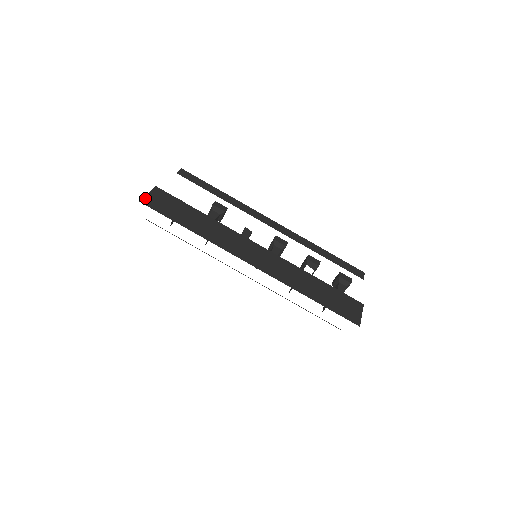
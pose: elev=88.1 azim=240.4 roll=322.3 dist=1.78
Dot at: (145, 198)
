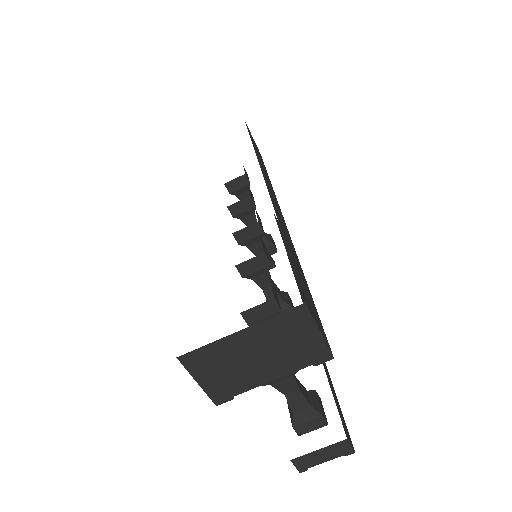
Dot at: occluded
